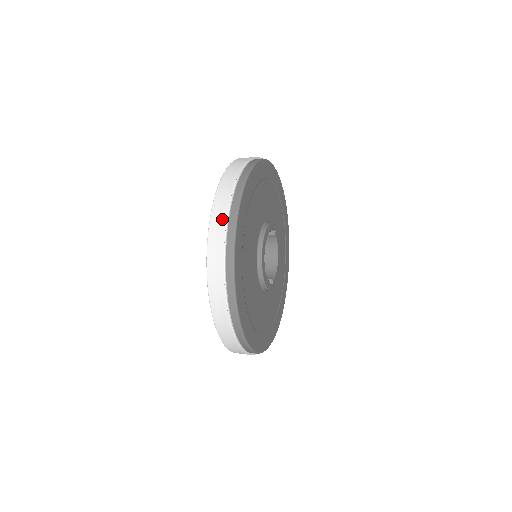
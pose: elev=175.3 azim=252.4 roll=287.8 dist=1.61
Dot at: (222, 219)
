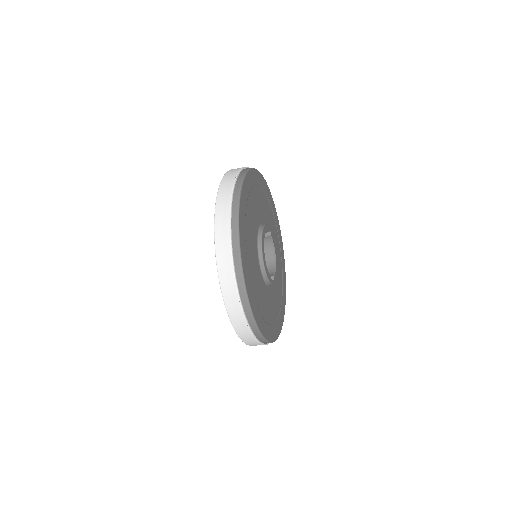
Dot at: (225, 218)
